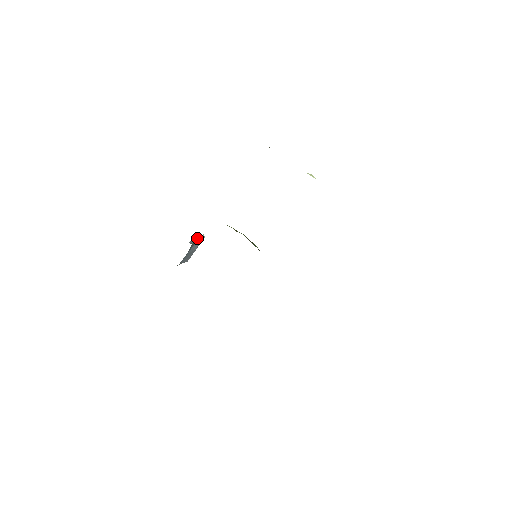
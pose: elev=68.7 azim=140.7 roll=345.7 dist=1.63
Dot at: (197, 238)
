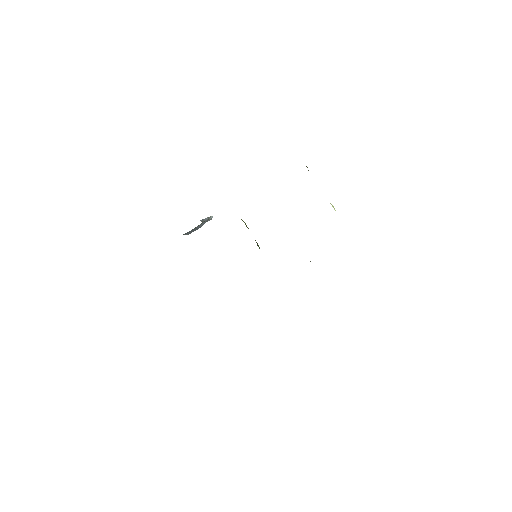
Dot at: (207, 218)
